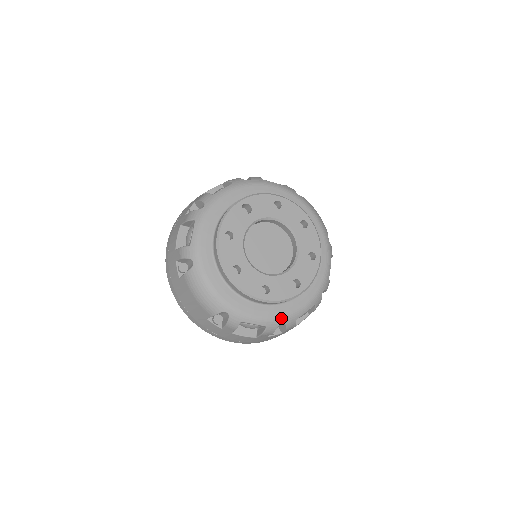
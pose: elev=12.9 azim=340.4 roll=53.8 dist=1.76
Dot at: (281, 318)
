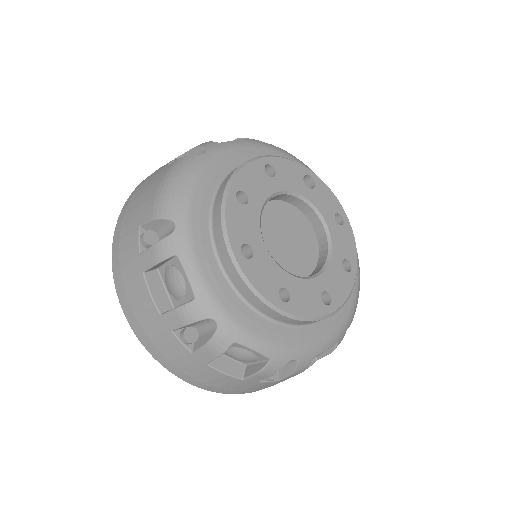
Dot at: (223, 311)
